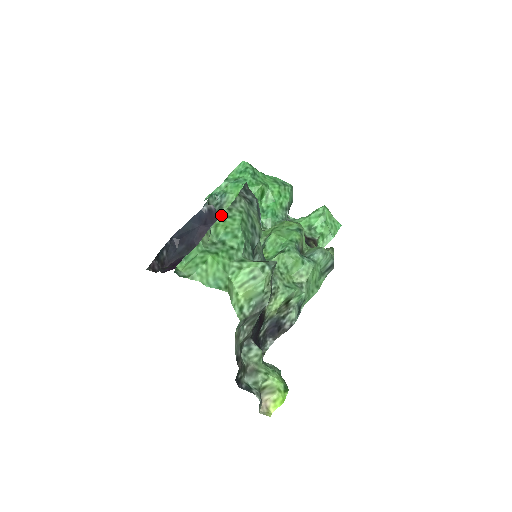
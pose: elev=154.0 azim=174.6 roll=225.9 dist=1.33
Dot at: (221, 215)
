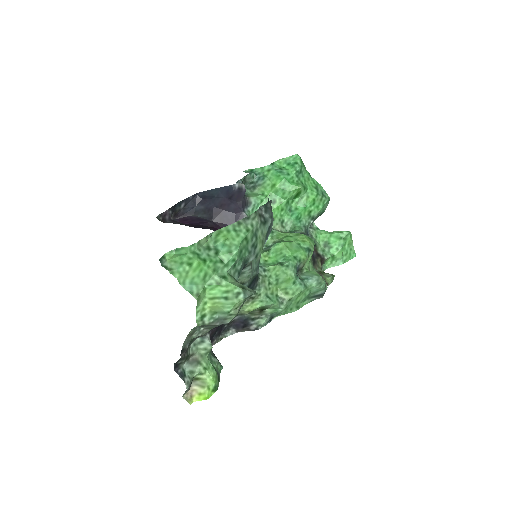
Dot at: (228, 225)
